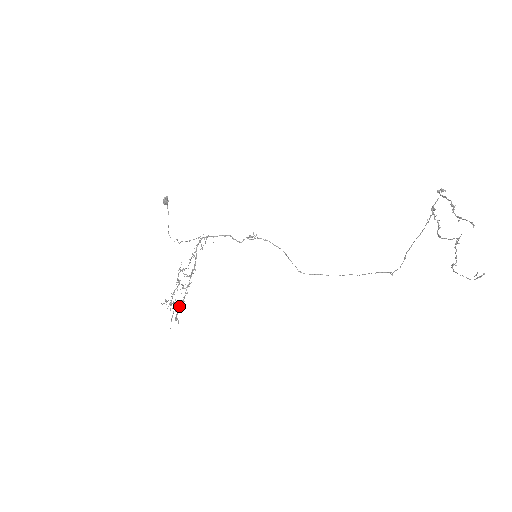
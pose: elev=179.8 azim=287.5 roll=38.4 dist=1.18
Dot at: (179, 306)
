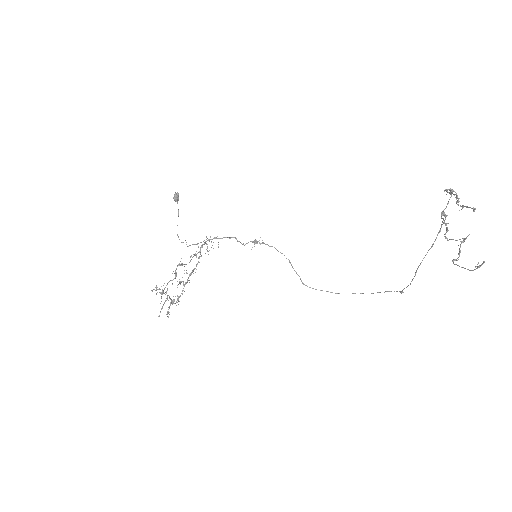
Dot at: (173, 301)
